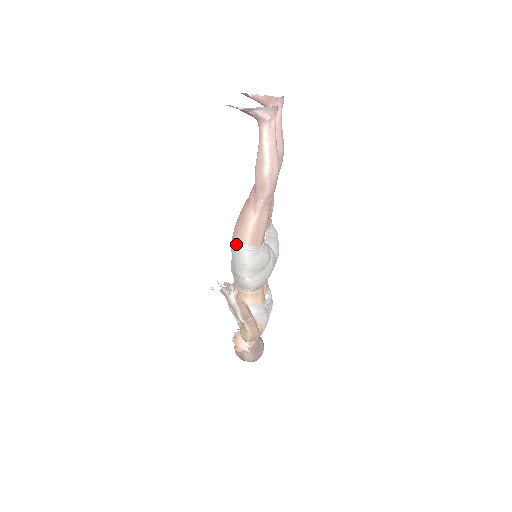
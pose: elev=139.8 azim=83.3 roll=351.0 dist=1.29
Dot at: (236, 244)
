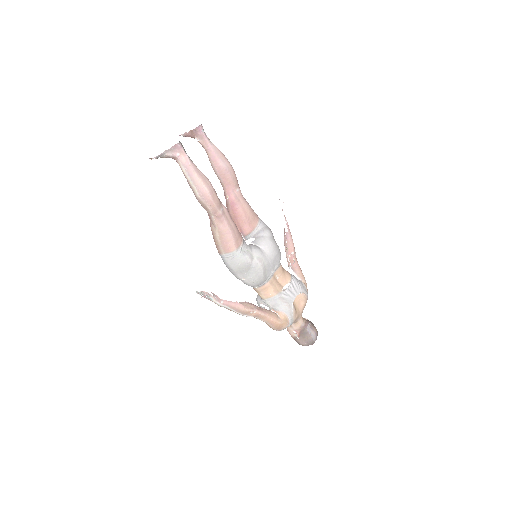
Dot at: occluded
